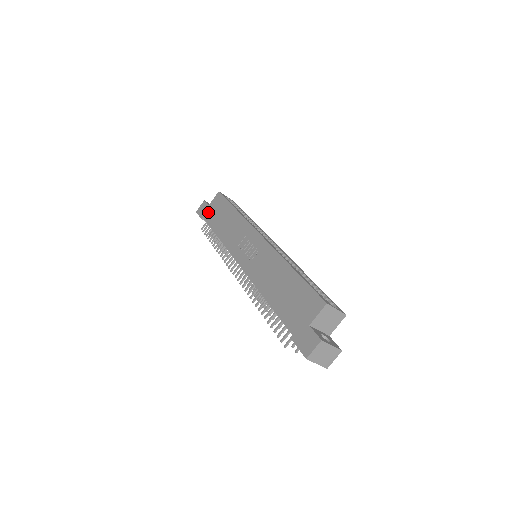
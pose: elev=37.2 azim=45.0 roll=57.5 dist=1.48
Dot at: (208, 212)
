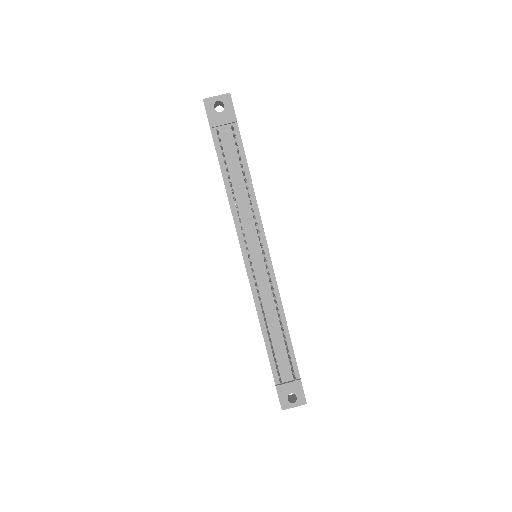
Dot at: occluded
